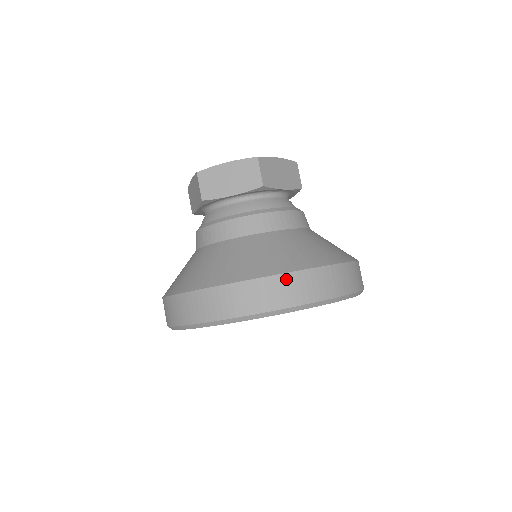
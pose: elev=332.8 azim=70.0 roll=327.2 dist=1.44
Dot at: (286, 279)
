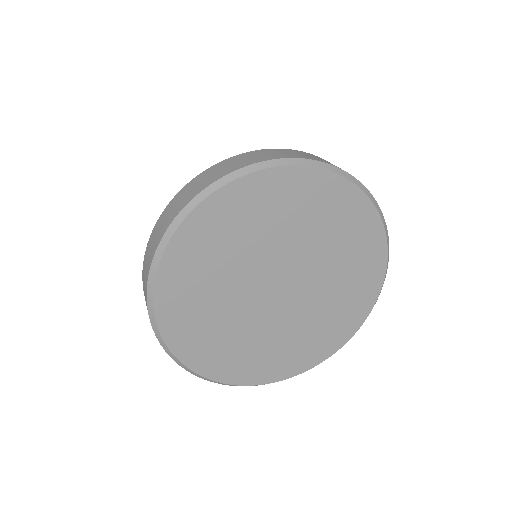
Dot at: (291, 151)
